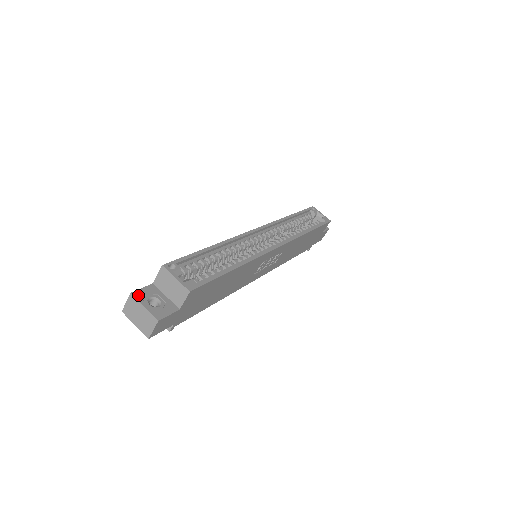
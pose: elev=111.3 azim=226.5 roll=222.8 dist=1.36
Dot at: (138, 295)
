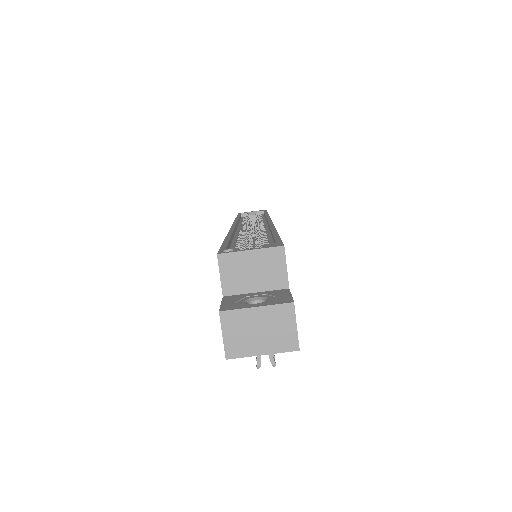
Dot at: (230, 307)
